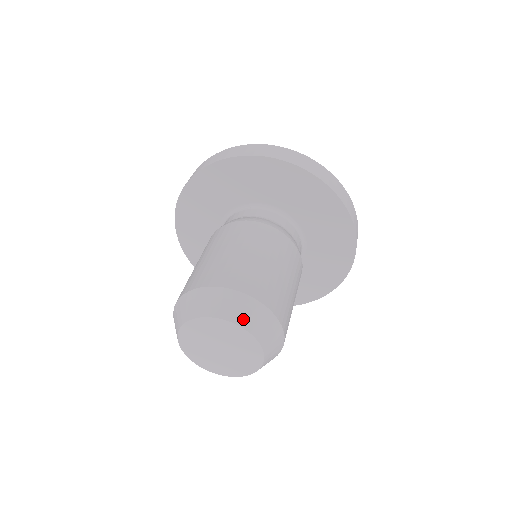
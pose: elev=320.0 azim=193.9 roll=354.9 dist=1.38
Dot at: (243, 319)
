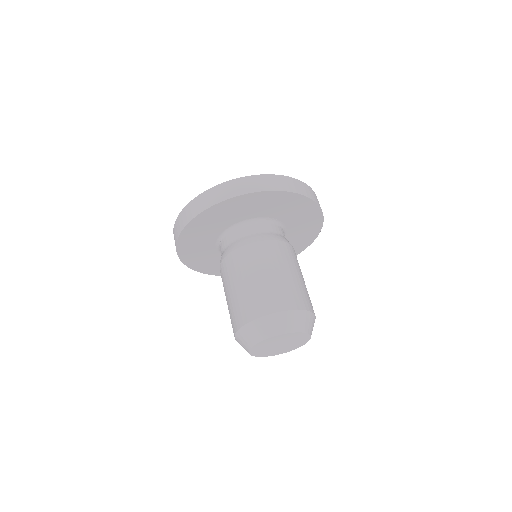
Dot at: (264, 334)
